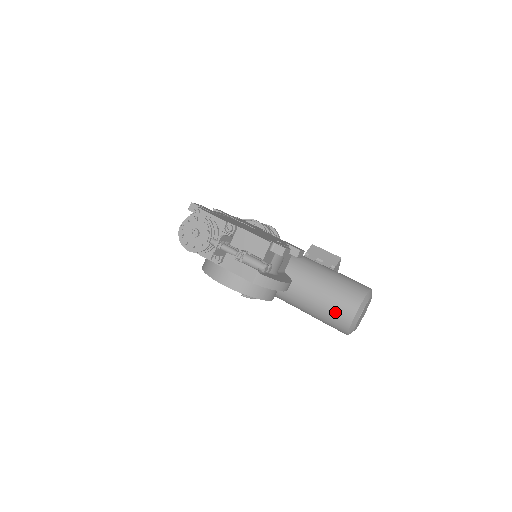
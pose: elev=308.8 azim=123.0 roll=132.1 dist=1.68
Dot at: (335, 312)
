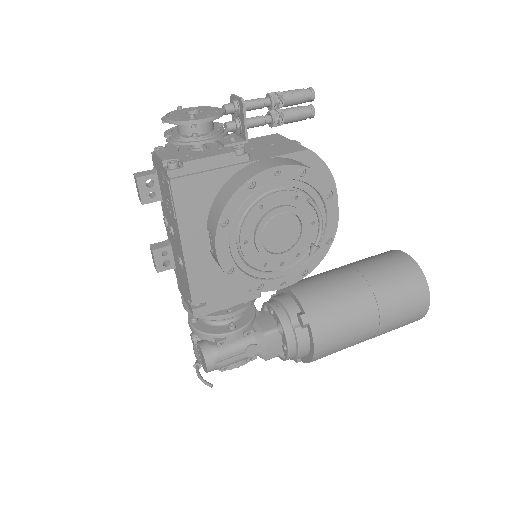
Dot at: (392, 267)
